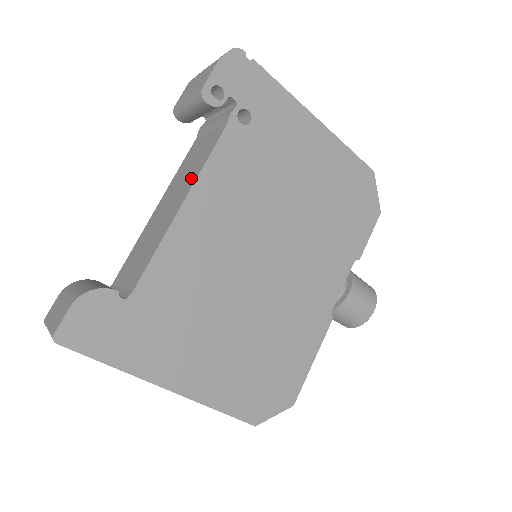
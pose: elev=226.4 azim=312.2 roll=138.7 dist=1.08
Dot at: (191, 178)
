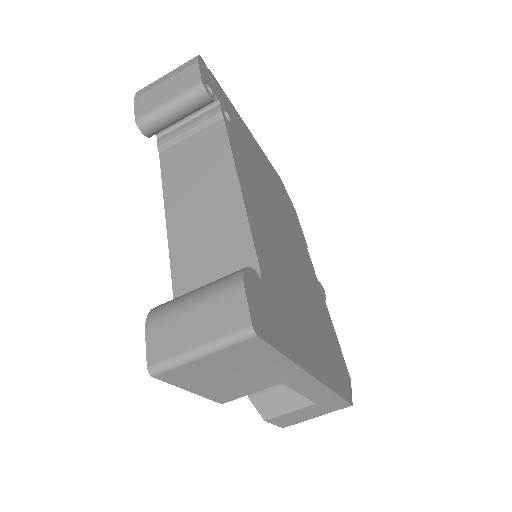
Dot at: (220, 167)
